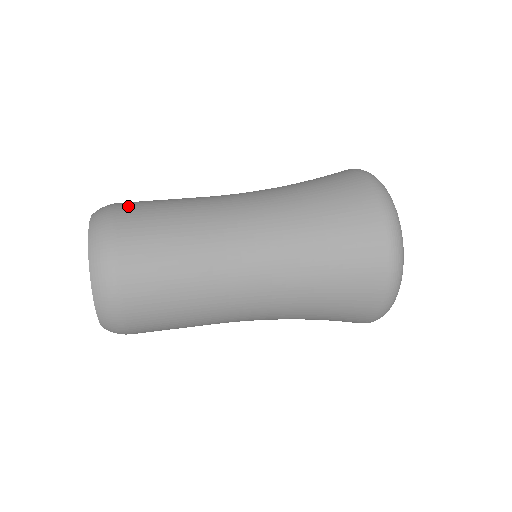
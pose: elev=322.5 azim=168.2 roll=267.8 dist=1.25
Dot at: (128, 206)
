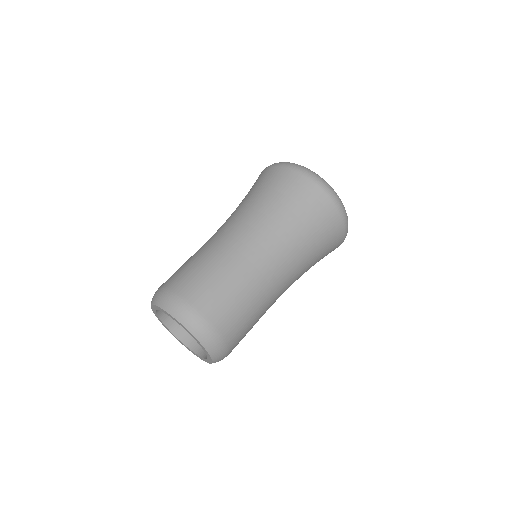
Dot at: (169, 281)
